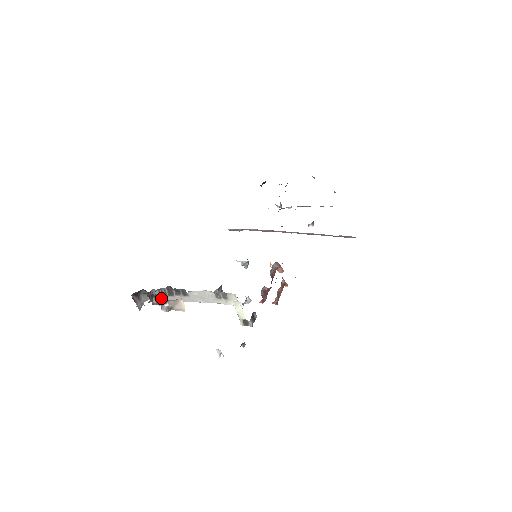
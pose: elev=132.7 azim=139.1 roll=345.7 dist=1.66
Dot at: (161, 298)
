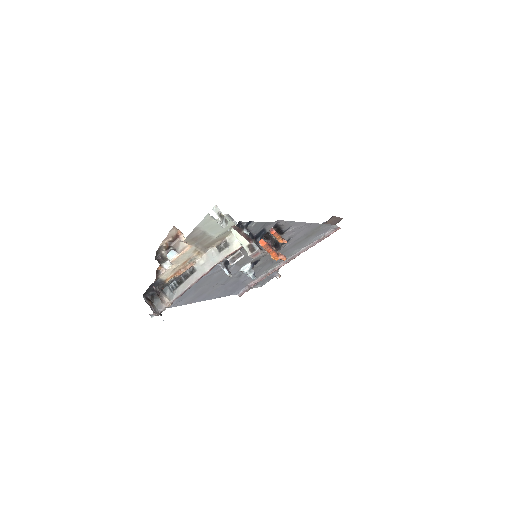
Dot at: (165, 249)
